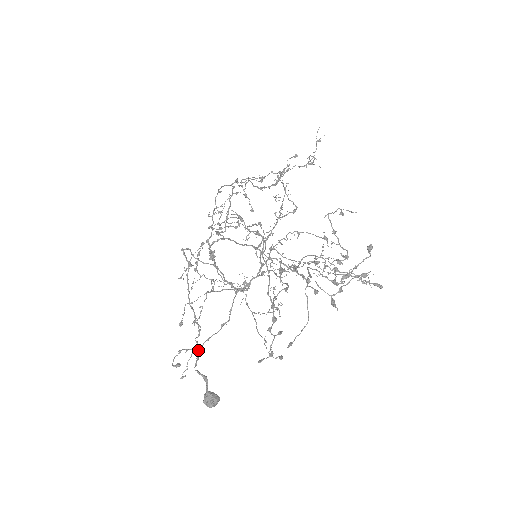
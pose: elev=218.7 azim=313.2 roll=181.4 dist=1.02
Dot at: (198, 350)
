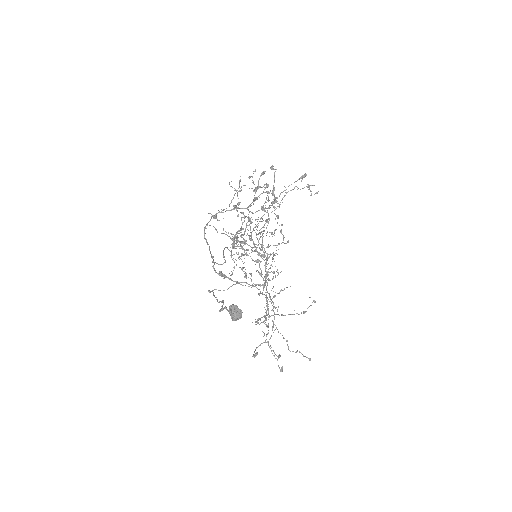
Dot at: (222, 307)
